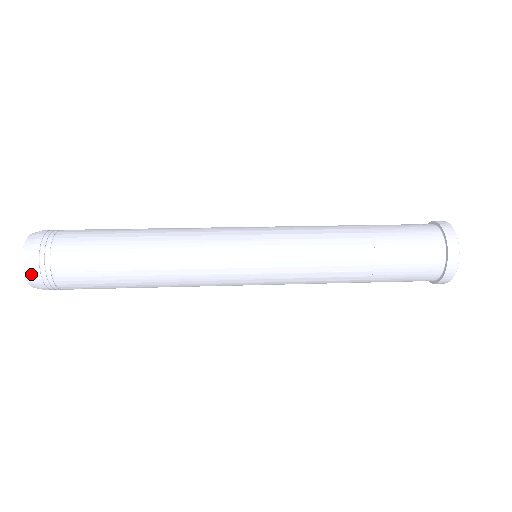
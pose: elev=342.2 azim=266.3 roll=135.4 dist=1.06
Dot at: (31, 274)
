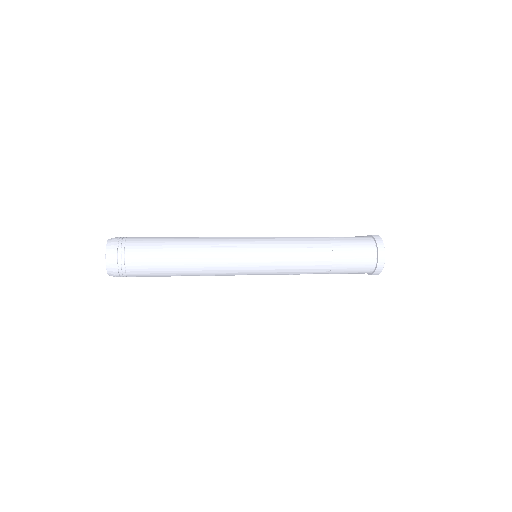
Dot at: (111, 260)
